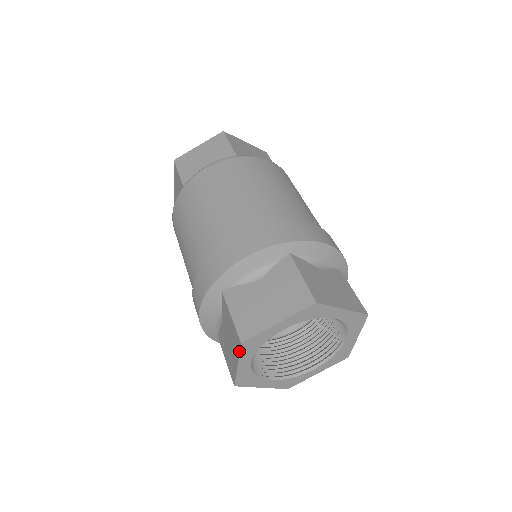
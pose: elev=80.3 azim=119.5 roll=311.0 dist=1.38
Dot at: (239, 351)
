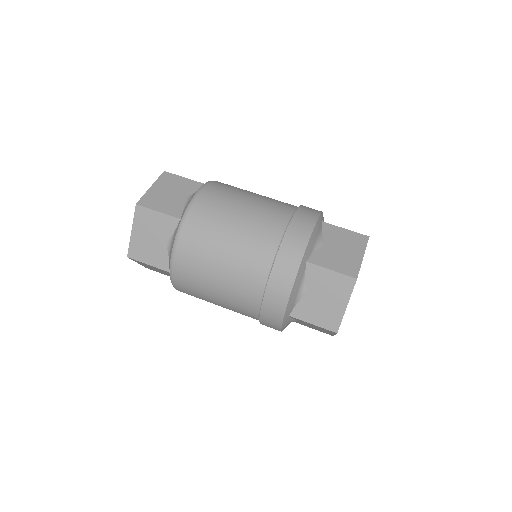
Dot at: occluded
